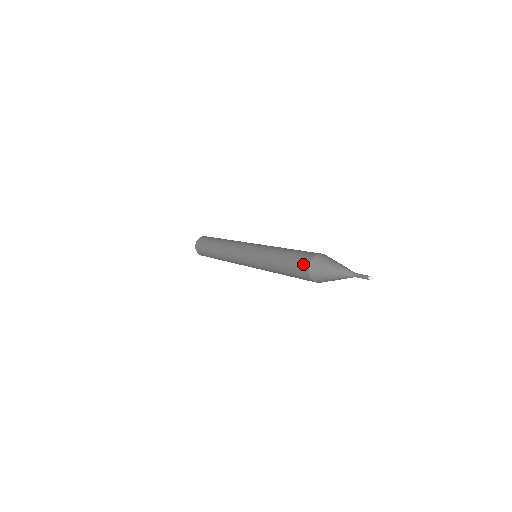
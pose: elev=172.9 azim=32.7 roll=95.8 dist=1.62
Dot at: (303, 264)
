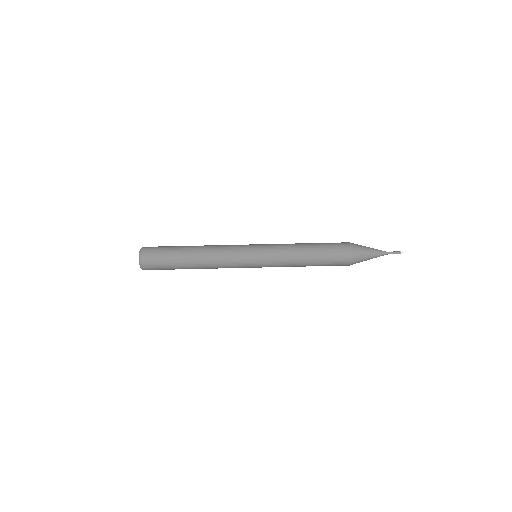
Dot at: (345, 257)
